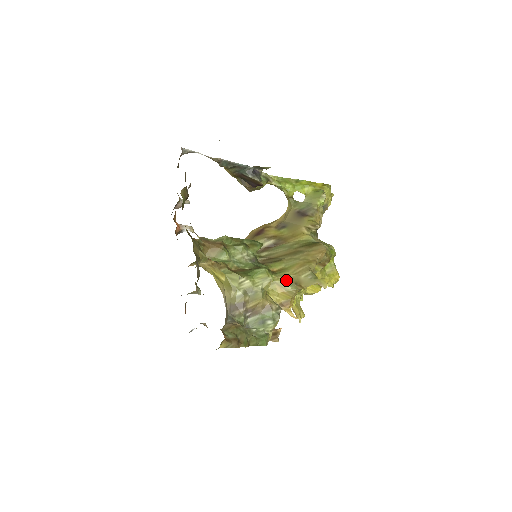
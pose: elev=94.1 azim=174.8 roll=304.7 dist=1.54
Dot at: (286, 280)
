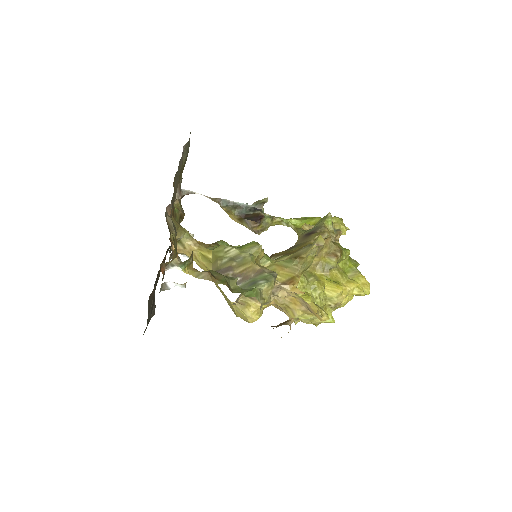
Dot at: (285, 259)
